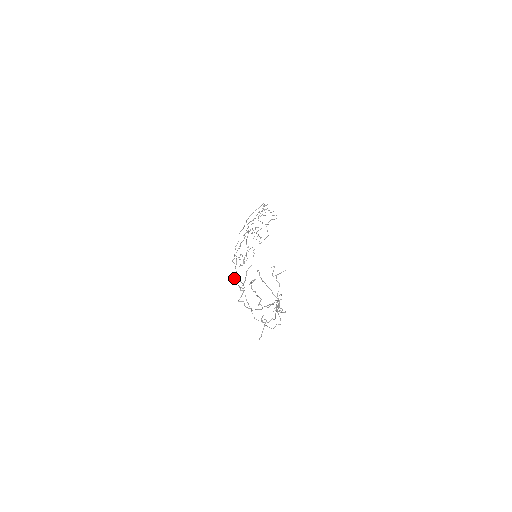
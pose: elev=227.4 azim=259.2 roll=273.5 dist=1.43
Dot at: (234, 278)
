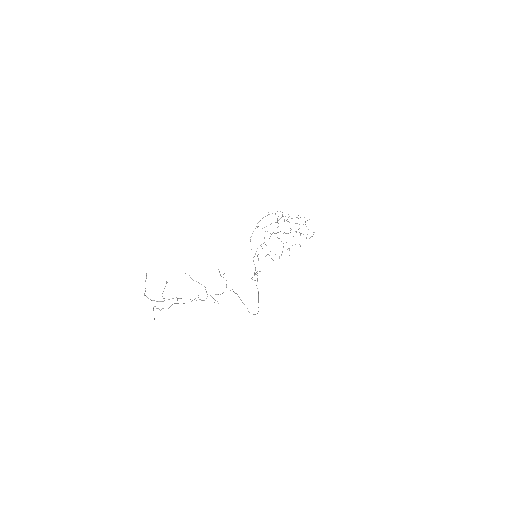
Dot at: occluded
